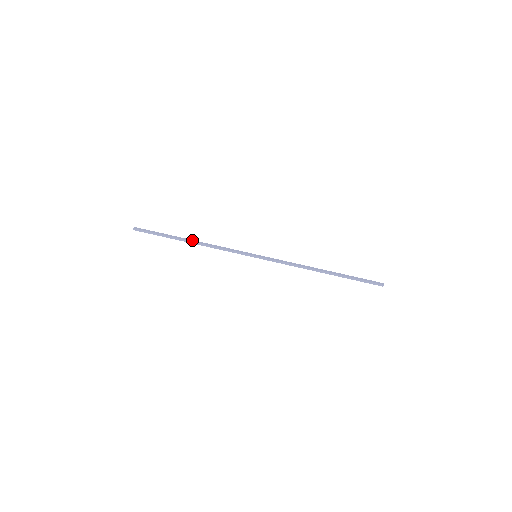
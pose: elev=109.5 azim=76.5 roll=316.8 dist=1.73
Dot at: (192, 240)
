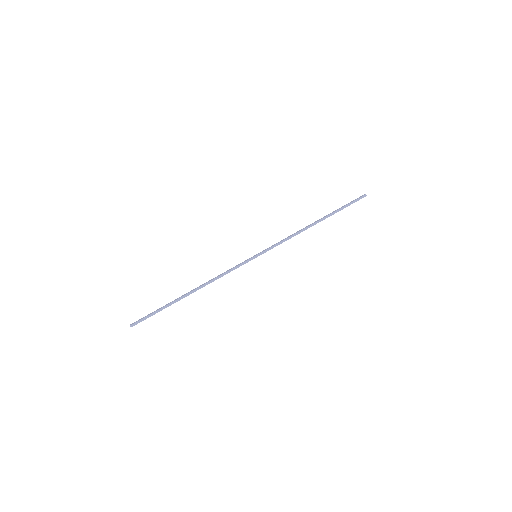
Dot at: (192, 290)
